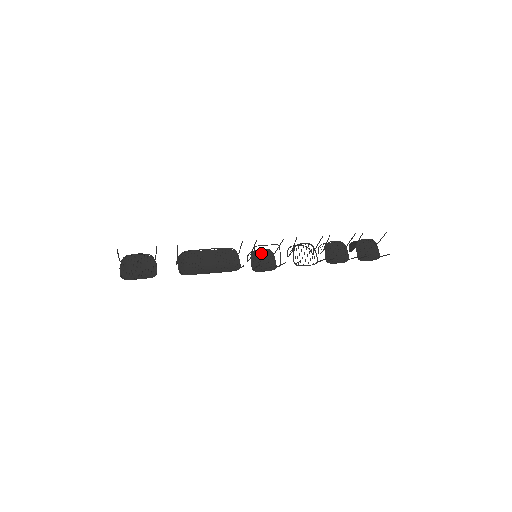
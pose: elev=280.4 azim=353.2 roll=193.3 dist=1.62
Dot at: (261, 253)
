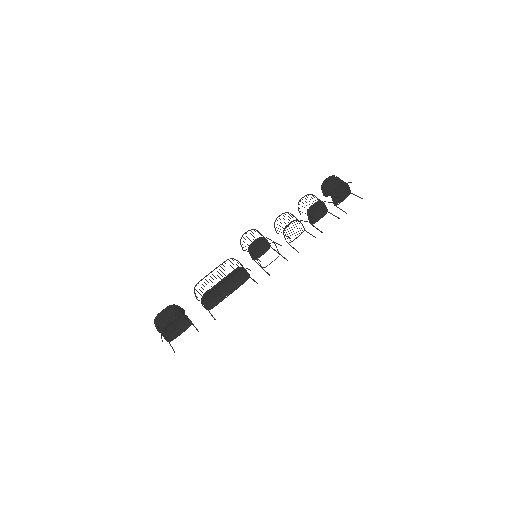
Dot at: (255, 244)
